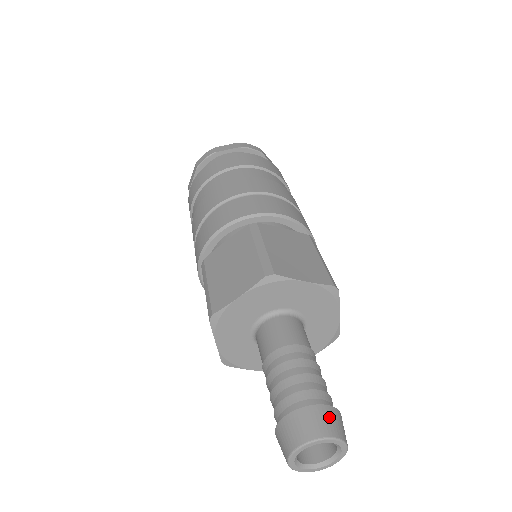
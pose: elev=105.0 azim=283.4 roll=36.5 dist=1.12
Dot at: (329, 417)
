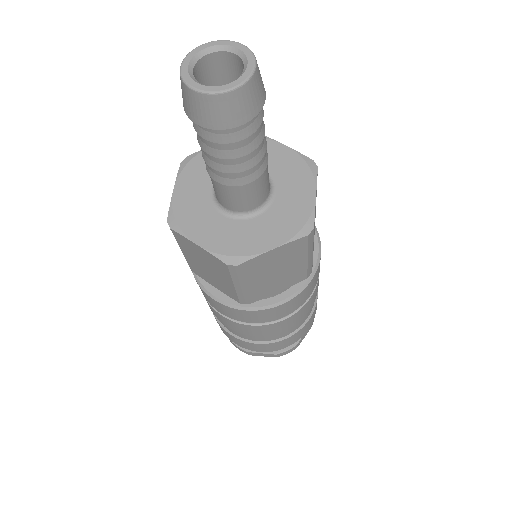
Dot at: occluded
